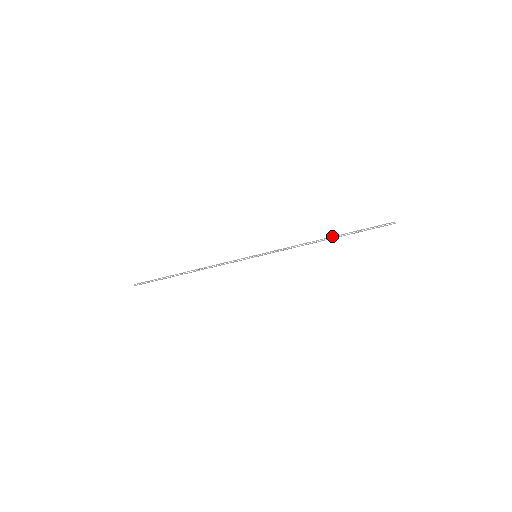
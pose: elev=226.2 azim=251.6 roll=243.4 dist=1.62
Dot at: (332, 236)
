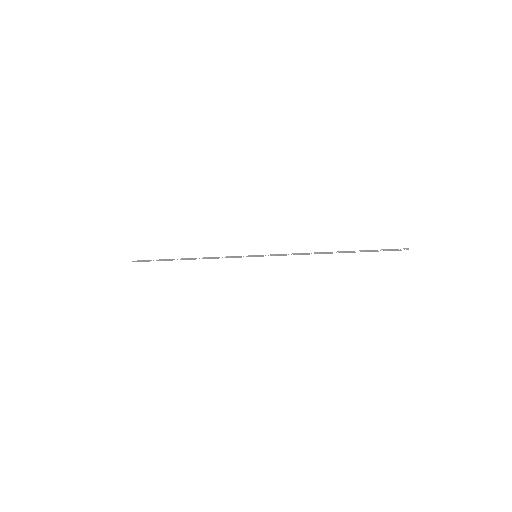
Dot at: (338, 252)
